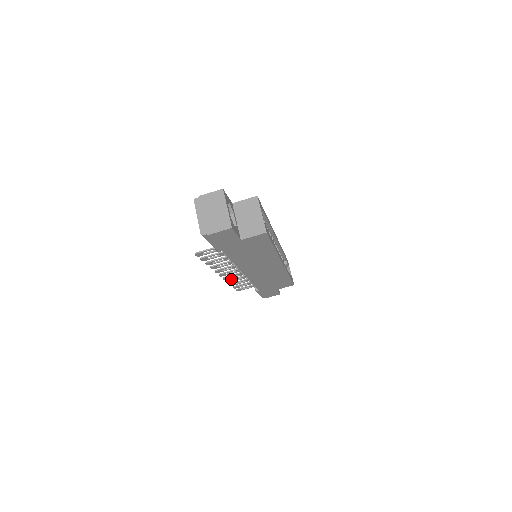
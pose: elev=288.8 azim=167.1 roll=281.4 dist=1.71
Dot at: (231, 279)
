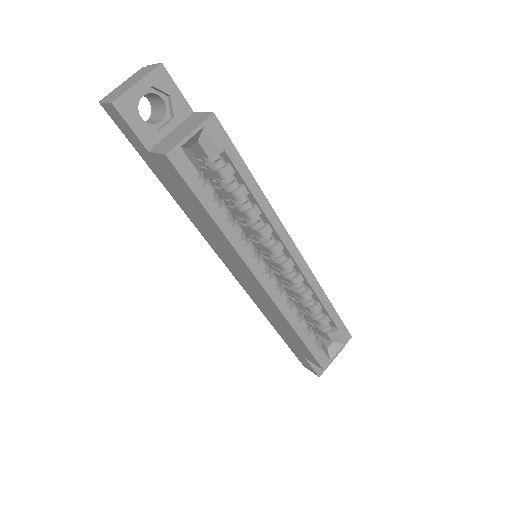
Dot at: occluded
